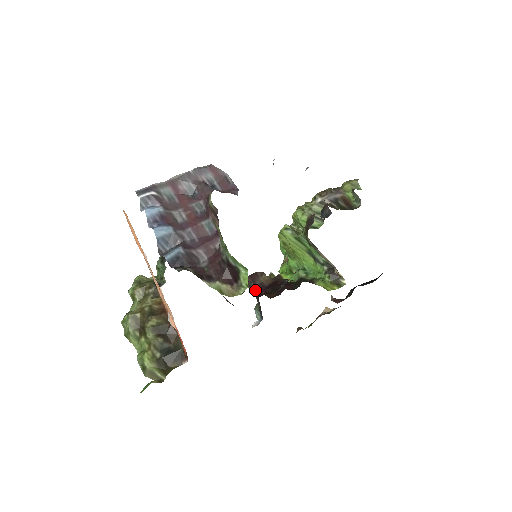
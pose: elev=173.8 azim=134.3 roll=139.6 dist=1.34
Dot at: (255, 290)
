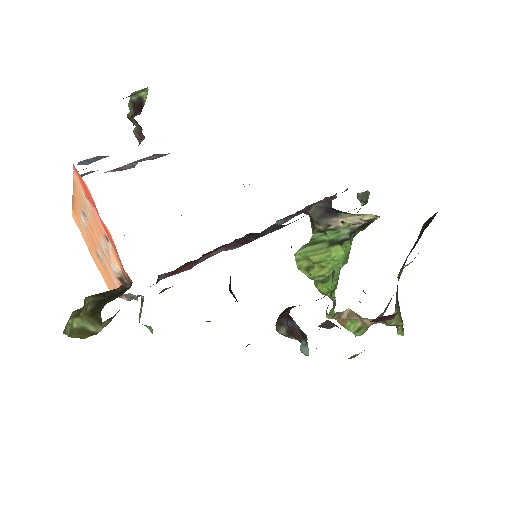
Dot at: (286, 319)
